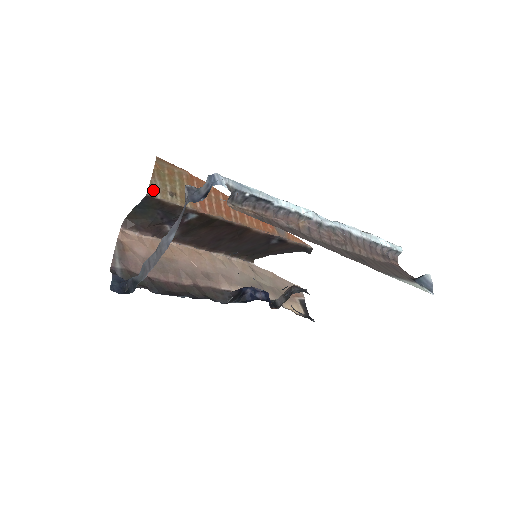
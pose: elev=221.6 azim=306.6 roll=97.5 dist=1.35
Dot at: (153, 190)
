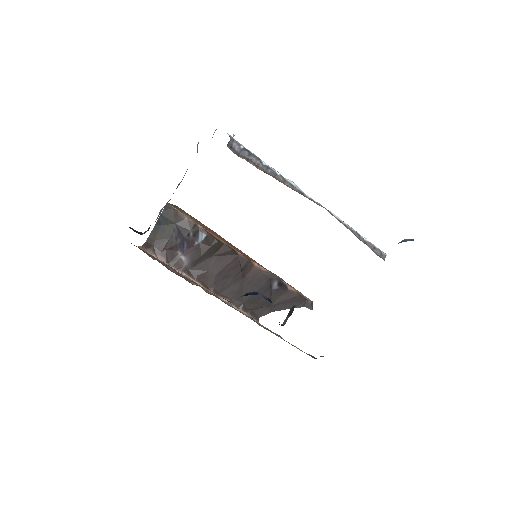
Dot at: occluded
